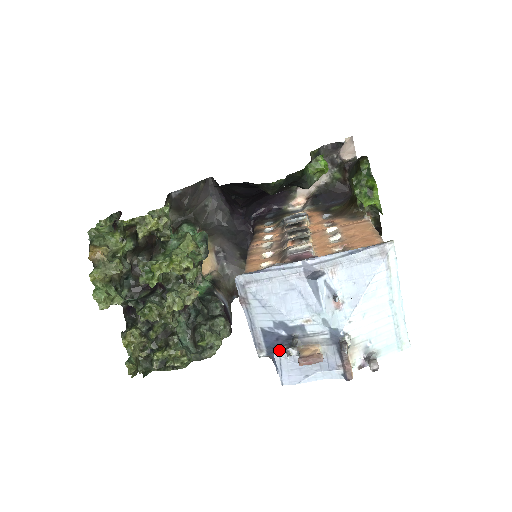
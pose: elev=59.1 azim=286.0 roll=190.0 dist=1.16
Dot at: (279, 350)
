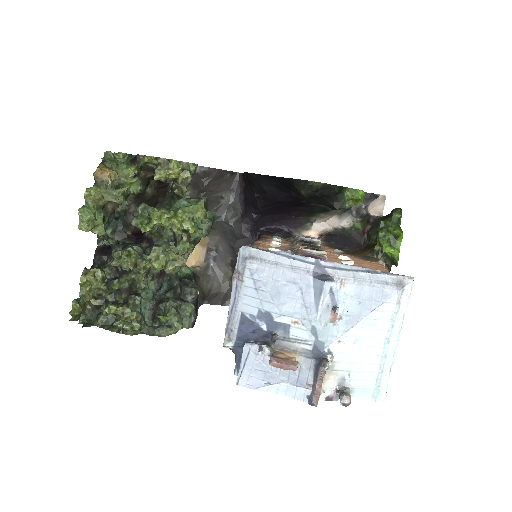
Dot at: (252, 342)
